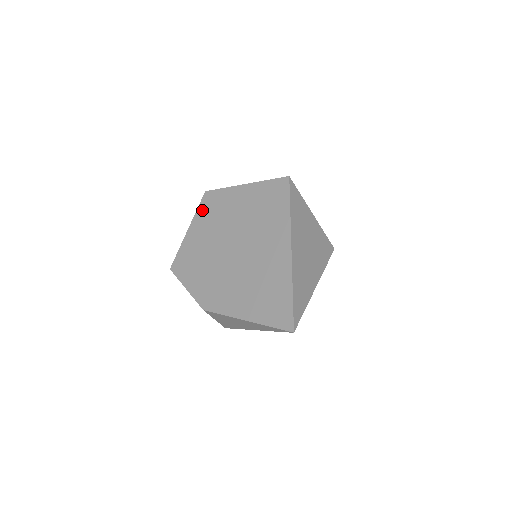
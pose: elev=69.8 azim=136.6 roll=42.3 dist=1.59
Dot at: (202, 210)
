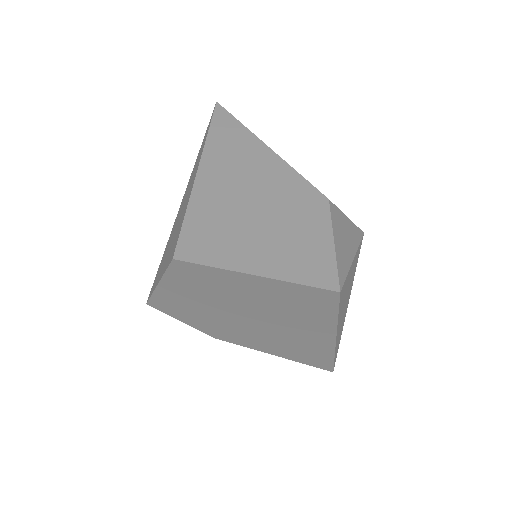
Dot at: (176, 276)
